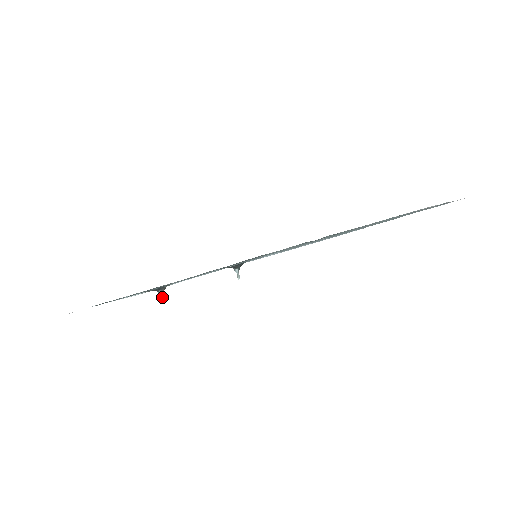
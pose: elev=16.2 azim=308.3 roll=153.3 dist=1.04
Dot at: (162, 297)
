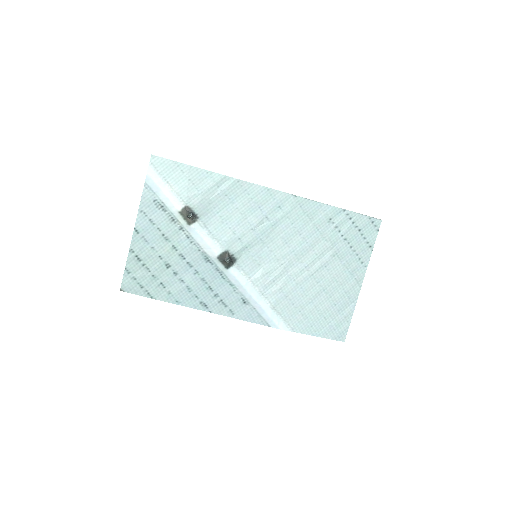
Dot at: (191, 216)
